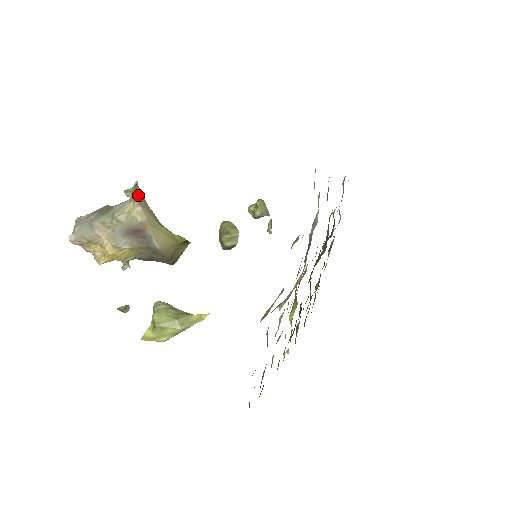
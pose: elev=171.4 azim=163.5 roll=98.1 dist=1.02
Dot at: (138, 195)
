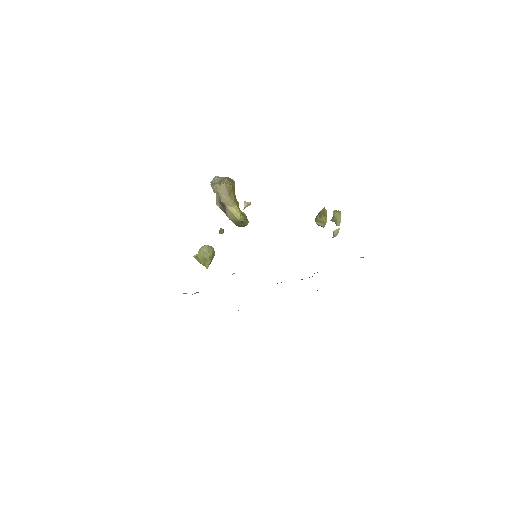
Dot at: (222, 189)
